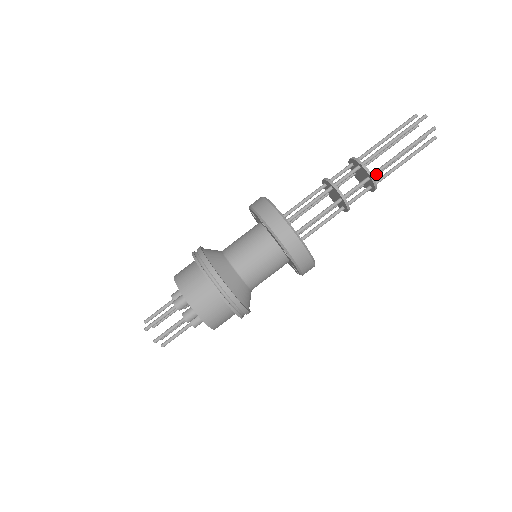
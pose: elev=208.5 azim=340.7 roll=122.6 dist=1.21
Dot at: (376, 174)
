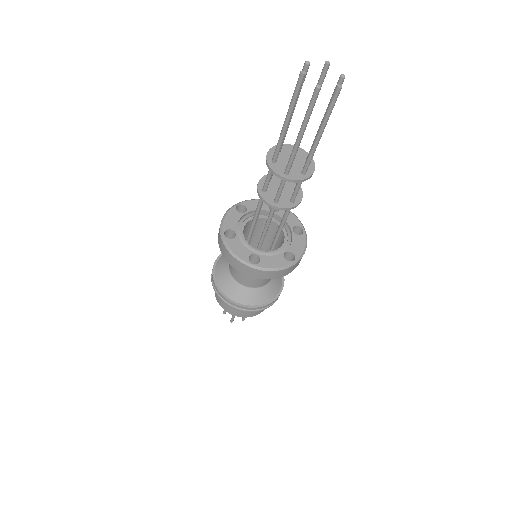
Dot at: (288, 170)
